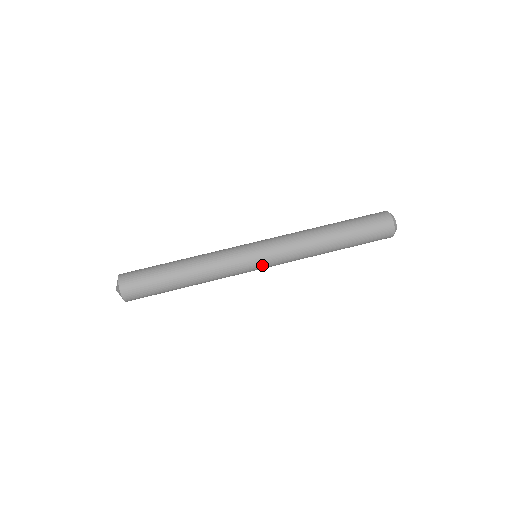
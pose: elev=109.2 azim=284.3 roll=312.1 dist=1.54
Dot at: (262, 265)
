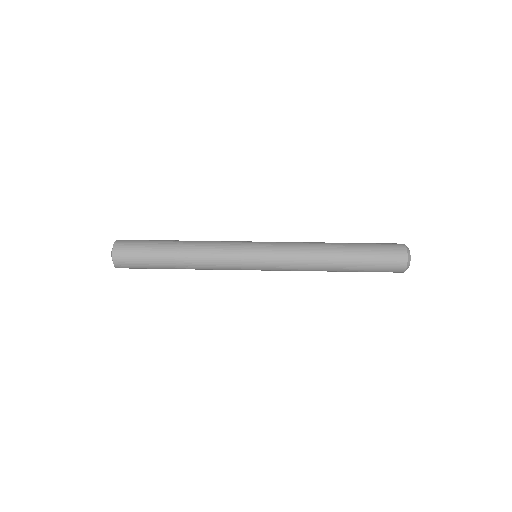
Dot at: (259, 250)
